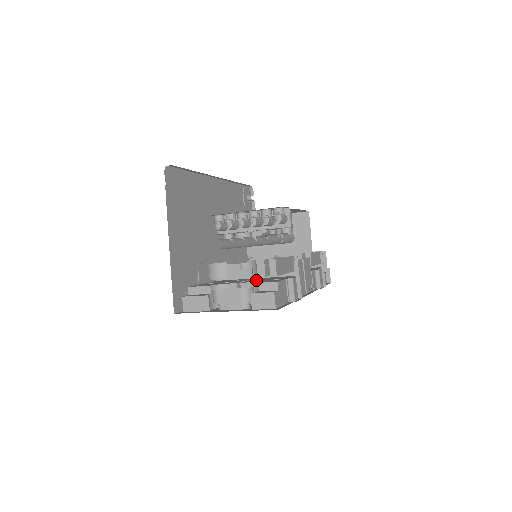
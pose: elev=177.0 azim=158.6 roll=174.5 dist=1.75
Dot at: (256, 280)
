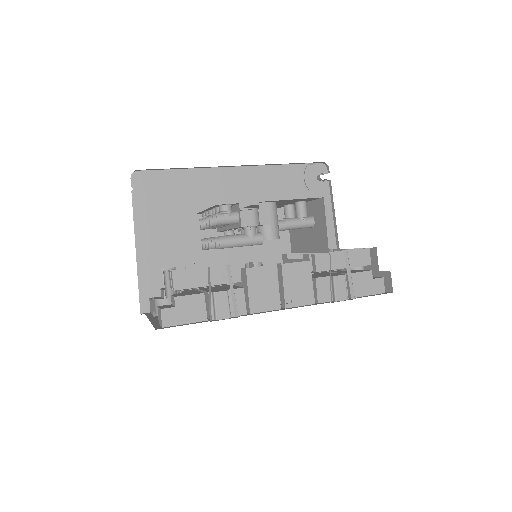
Dot at: (201, 289)
